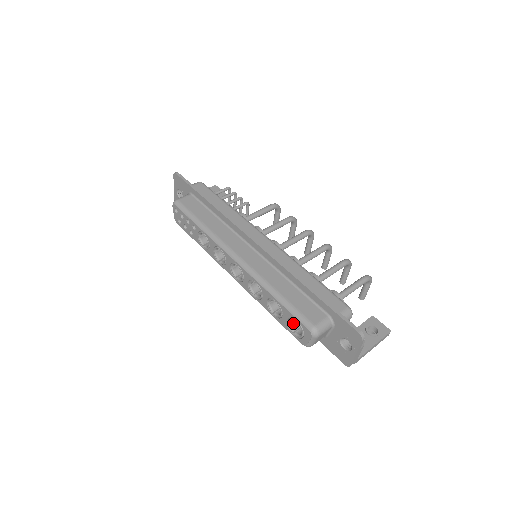
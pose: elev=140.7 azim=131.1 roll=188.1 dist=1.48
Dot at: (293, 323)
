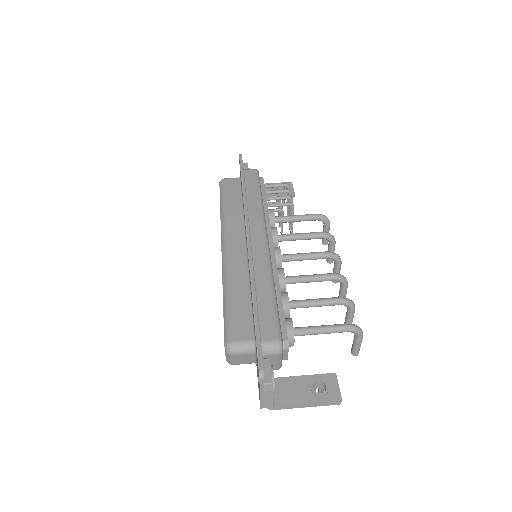
Dot at: occluded
